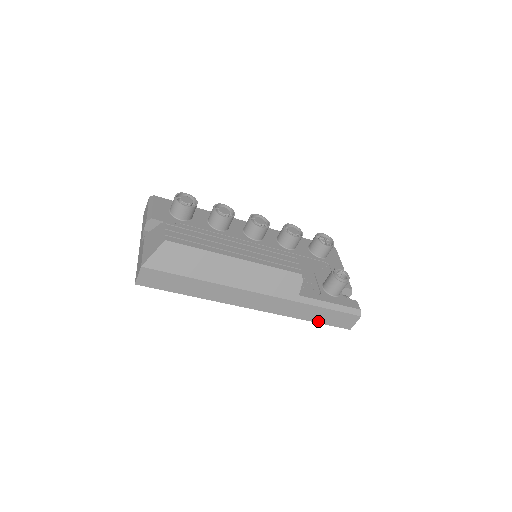
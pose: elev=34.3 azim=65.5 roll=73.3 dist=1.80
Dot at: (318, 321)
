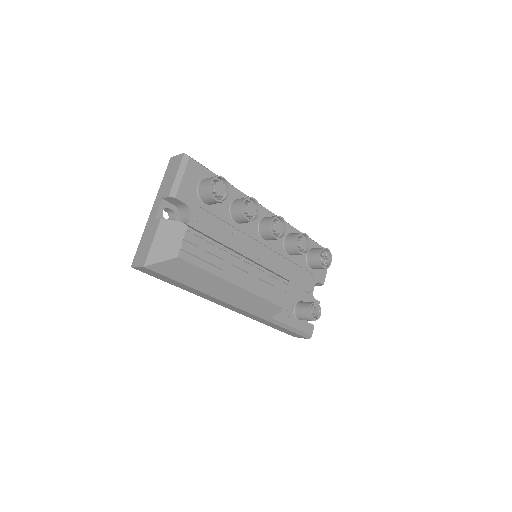
Dot at: (274, 327)
